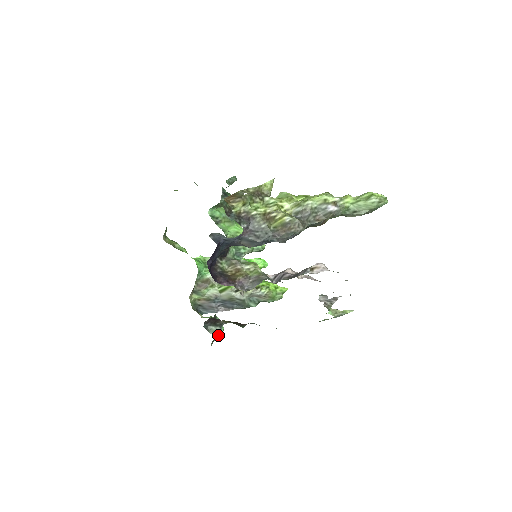
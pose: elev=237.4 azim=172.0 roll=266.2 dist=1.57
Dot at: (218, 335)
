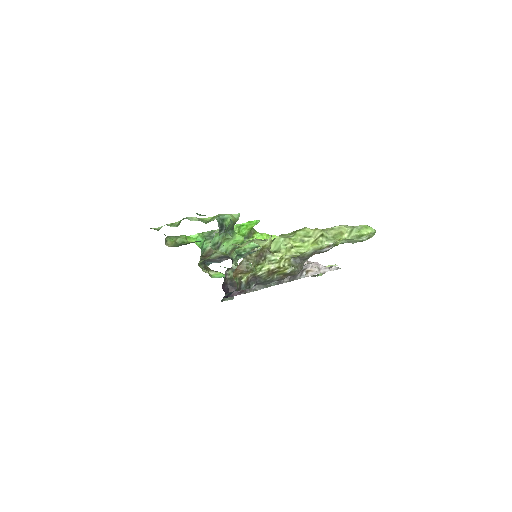
Dot at: (232, 298)
